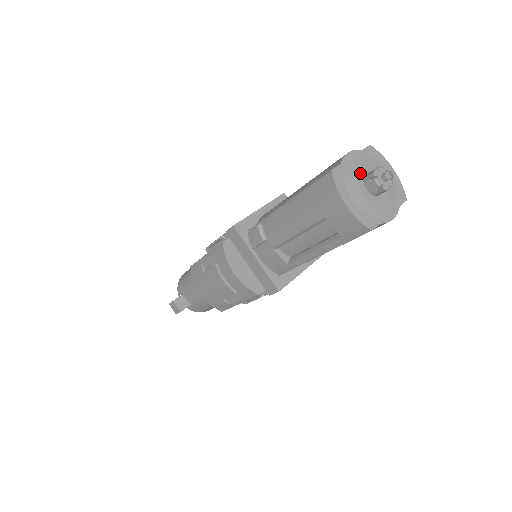
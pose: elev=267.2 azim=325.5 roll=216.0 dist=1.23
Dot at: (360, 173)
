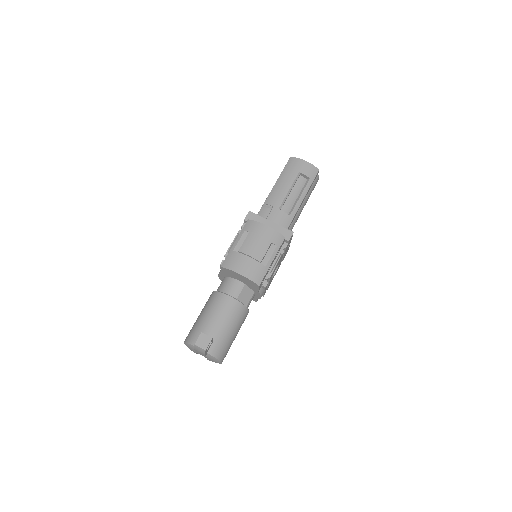
Dot at: occluded
